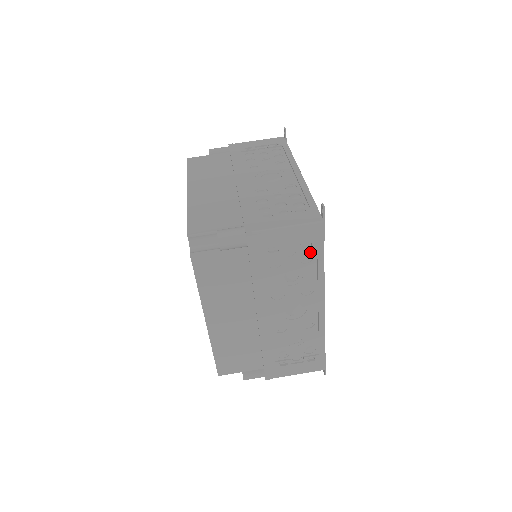
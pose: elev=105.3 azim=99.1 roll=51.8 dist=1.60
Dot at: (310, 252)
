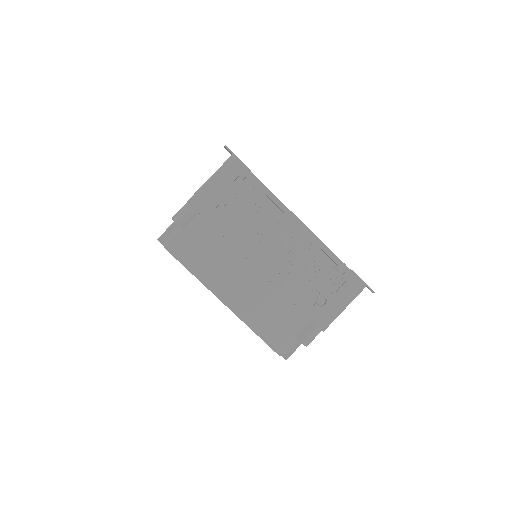
Dot at: (247, 185)
